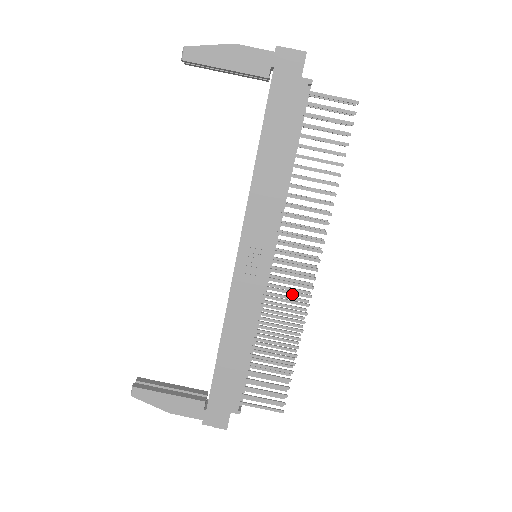
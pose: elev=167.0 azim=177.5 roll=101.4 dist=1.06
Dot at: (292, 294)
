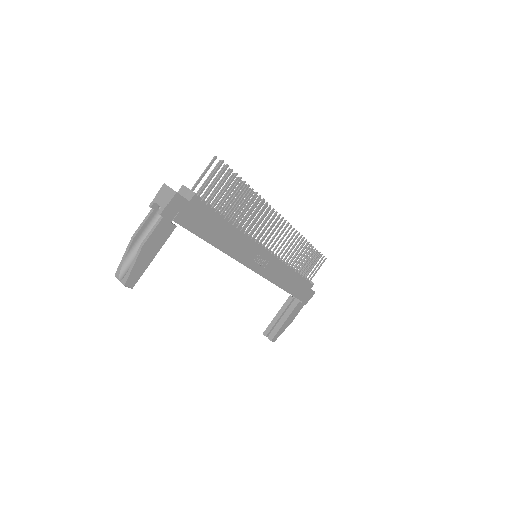
Dot at: occluded
